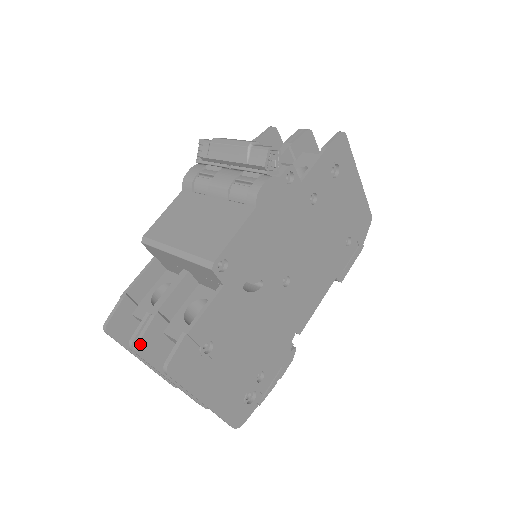
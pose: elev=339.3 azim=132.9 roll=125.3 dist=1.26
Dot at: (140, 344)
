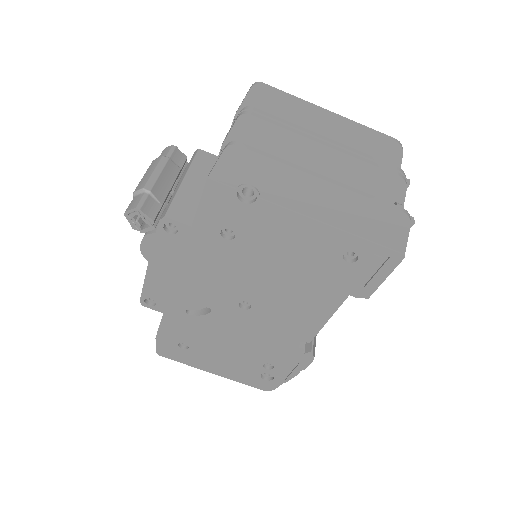
Dot at: occluded
